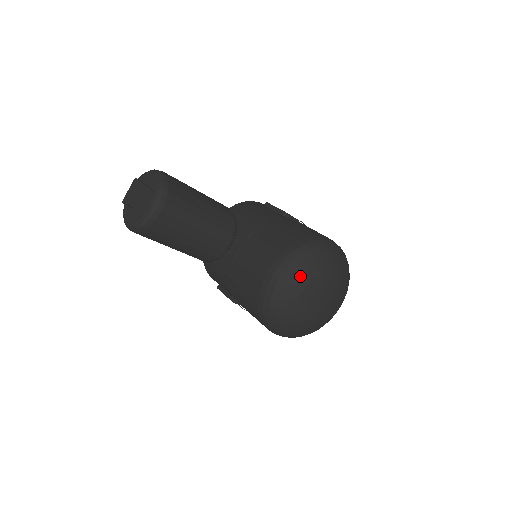
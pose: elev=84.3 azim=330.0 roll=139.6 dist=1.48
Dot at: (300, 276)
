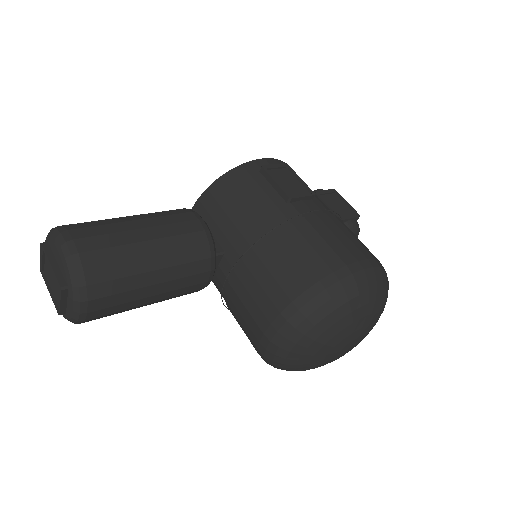
Dot at: (308, 344)
